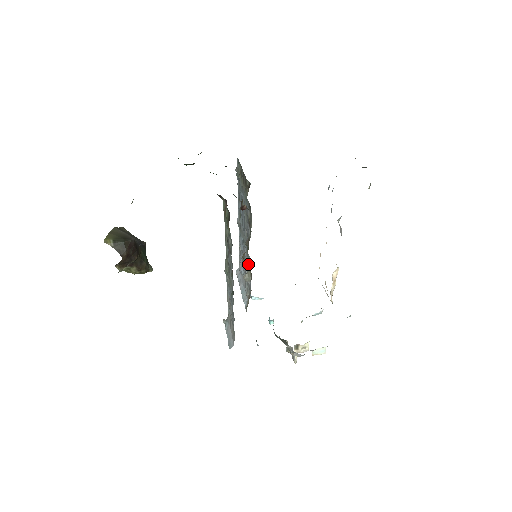
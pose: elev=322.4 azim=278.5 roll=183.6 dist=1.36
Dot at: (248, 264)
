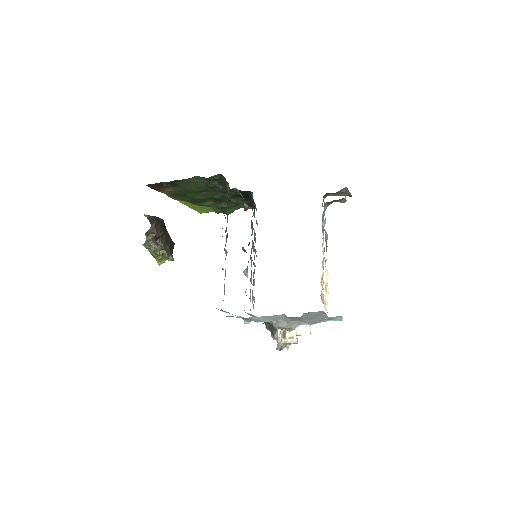
Dot at: occluded
